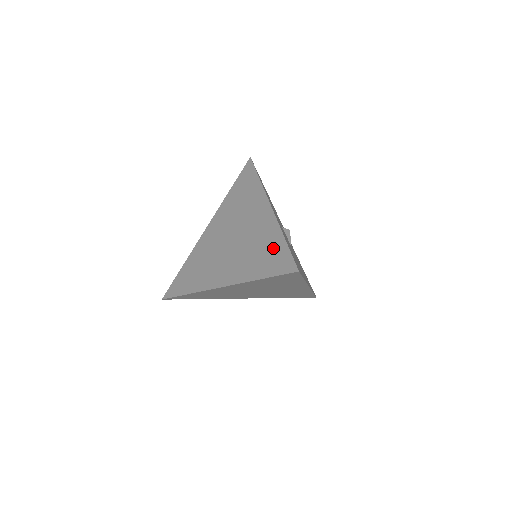
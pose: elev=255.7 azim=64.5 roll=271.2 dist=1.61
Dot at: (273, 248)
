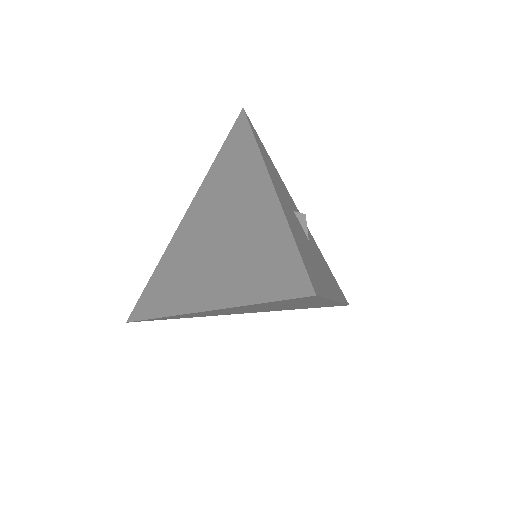
Dot at: (274, 251)
